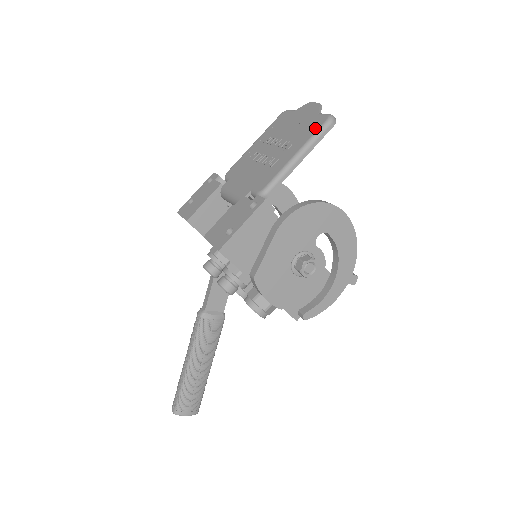
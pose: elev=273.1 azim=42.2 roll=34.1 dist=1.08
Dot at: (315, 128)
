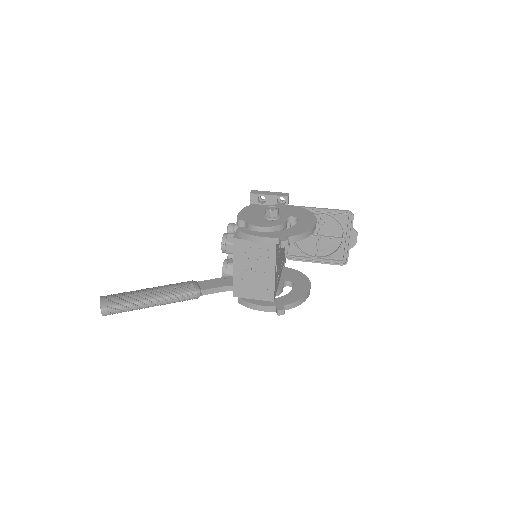
Dot at: (340, 214)
